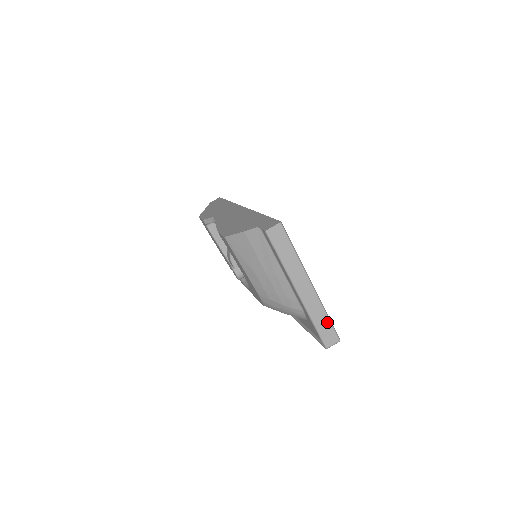
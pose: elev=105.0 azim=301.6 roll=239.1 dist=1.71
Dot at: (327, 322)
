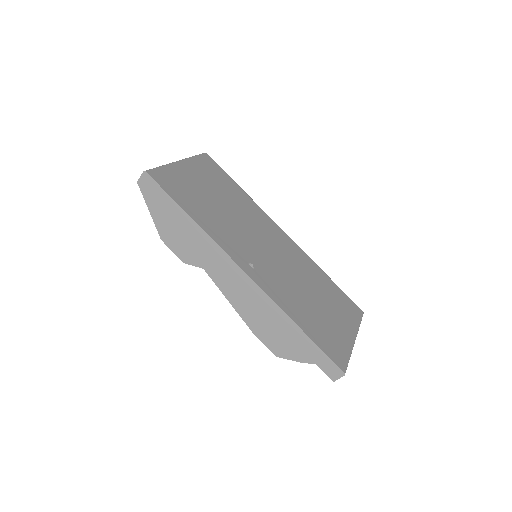
Dot at: occluded
